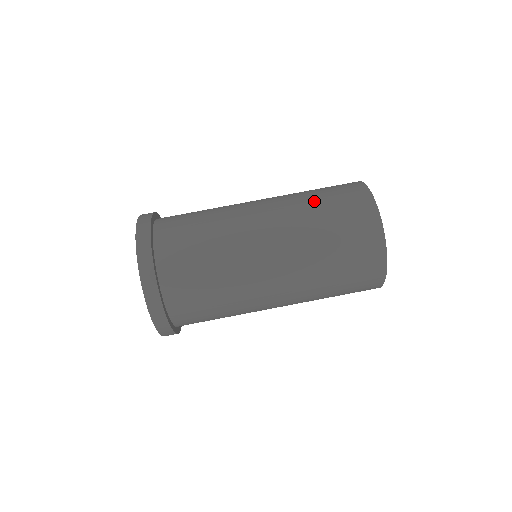
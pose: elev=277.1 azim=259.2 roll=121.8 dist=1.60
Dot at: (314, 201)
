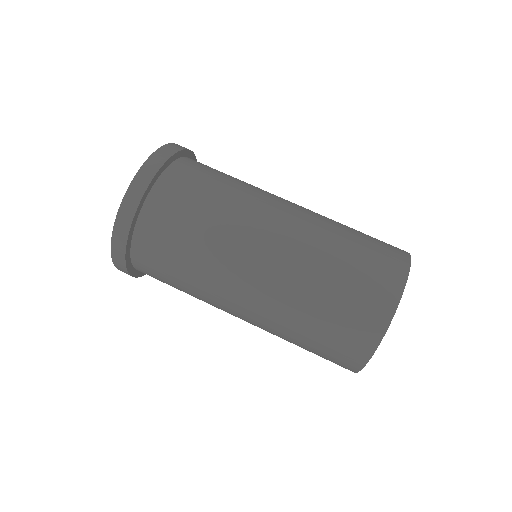
Dot at: (338, 255)
